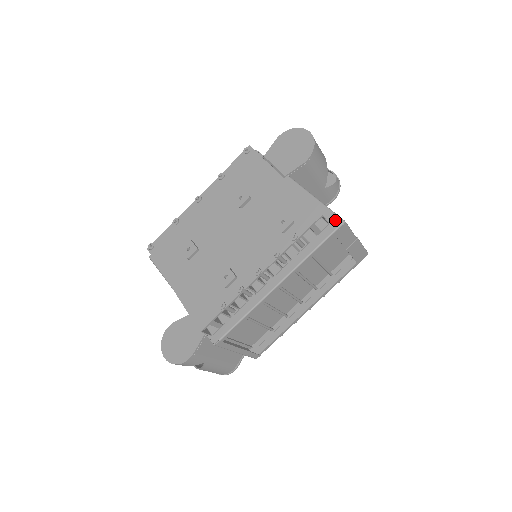
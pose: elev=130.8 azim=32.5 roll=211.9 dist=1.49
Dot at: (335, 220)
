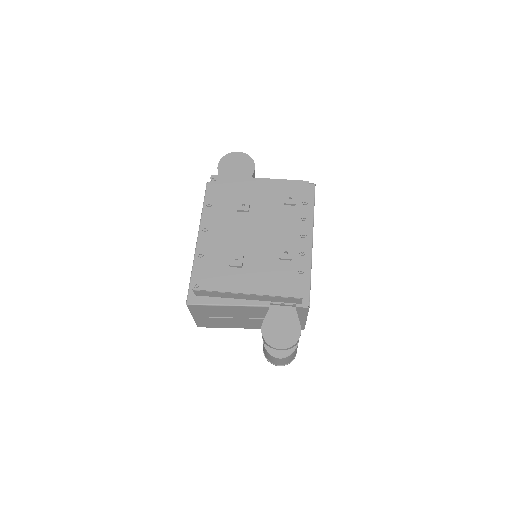
Dot at: (309, 186)
